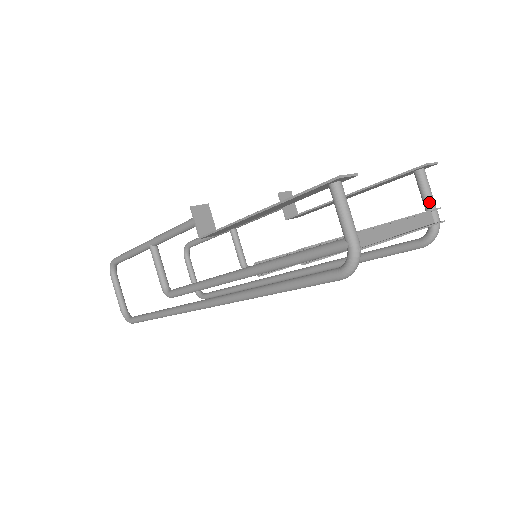
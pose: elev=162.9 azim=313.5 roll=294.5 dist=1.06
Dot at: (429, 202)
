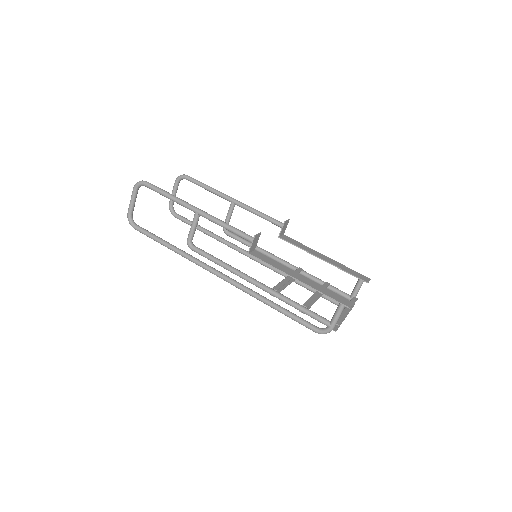
Dot at: (356, 294)
